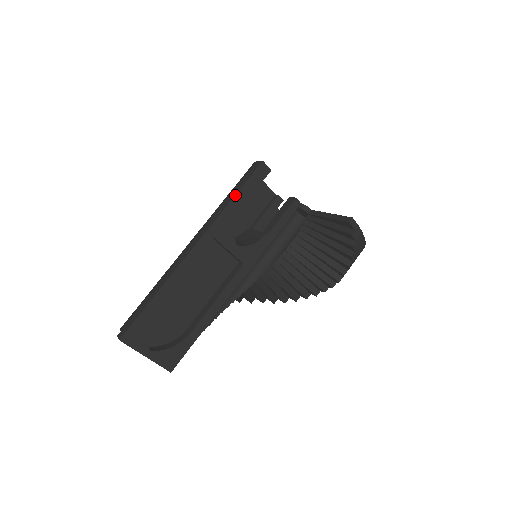
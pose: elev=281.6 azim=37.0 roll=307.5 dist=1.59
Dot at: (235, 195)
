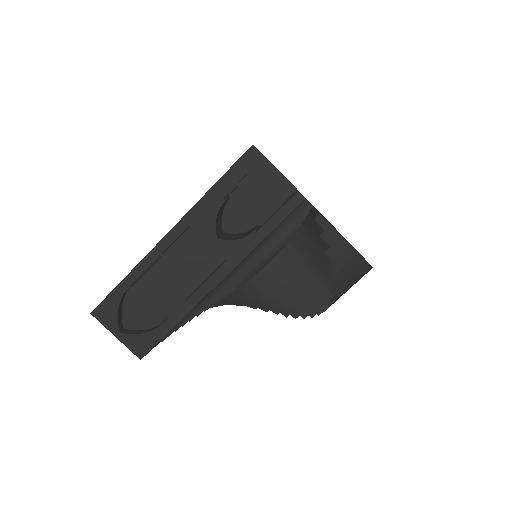
Dot at: (217, 182)
